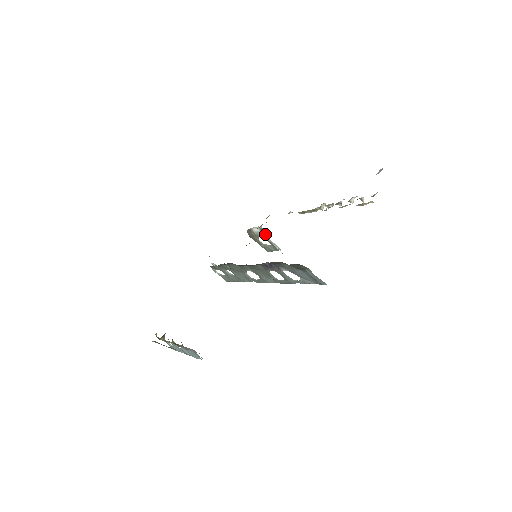
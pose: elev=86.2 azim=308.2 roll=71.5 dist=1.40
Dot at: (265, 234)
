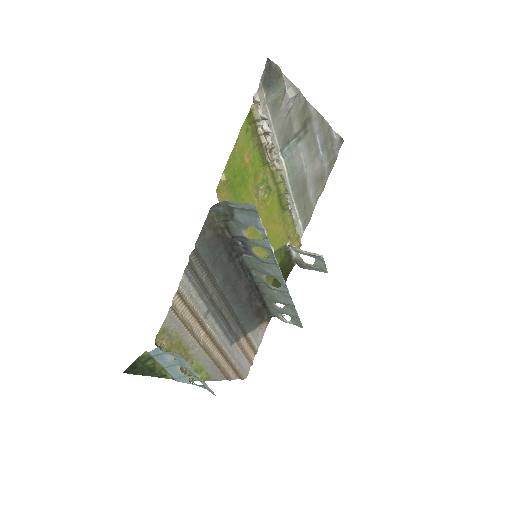
Dot at: (297, 249)
